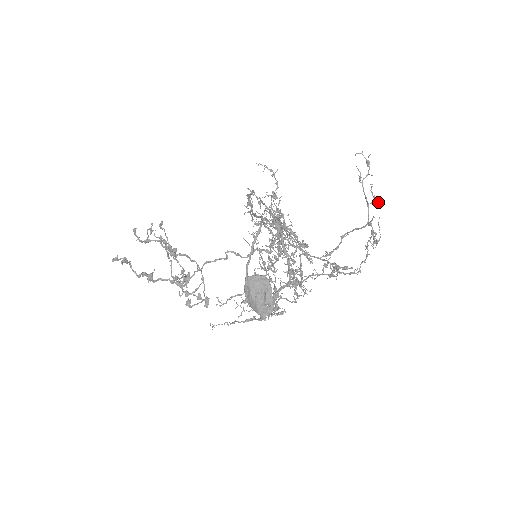
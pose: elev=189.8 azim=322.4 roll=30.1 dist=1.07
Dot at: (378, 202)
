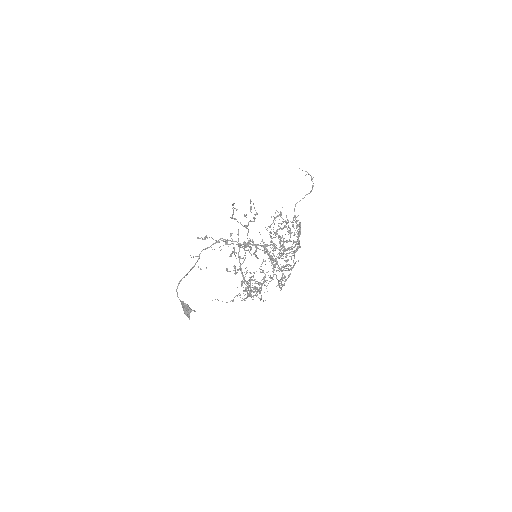
Dot at: (291, 259)
